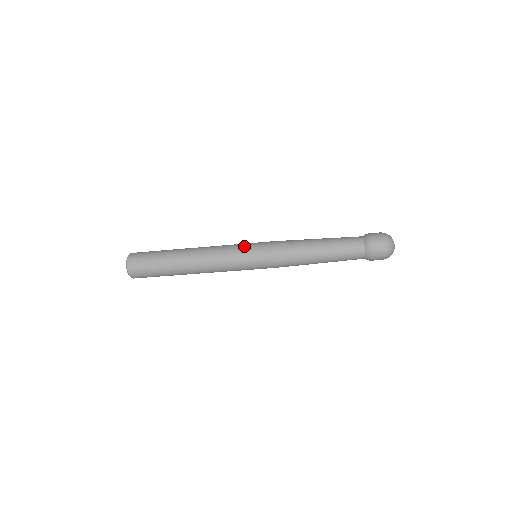
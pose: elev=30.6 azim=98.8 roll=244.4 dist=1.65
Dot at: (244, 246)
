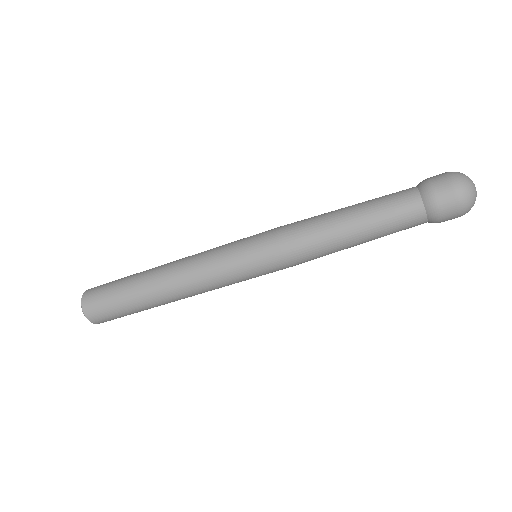
Dot at: (234, 259)
